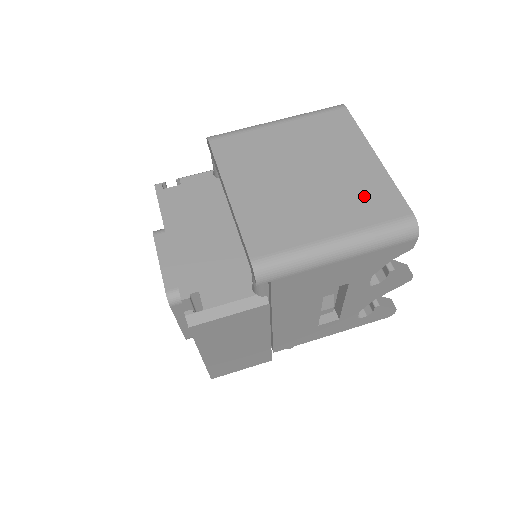
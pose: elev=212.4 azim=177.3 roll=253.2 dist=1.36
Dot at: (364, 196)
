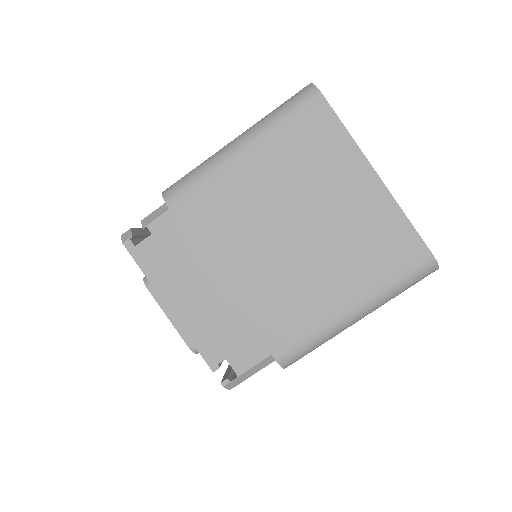
Dot at: (373, 244)
